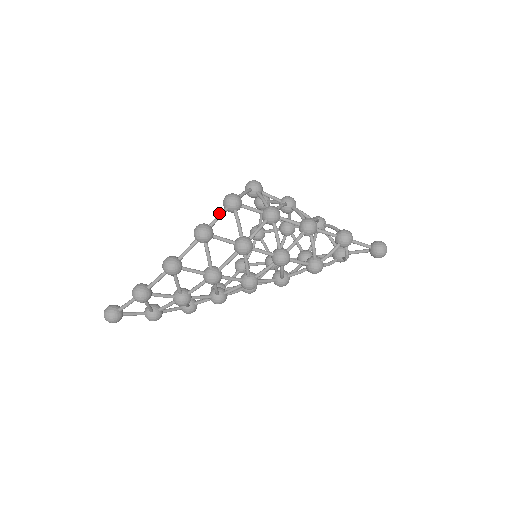
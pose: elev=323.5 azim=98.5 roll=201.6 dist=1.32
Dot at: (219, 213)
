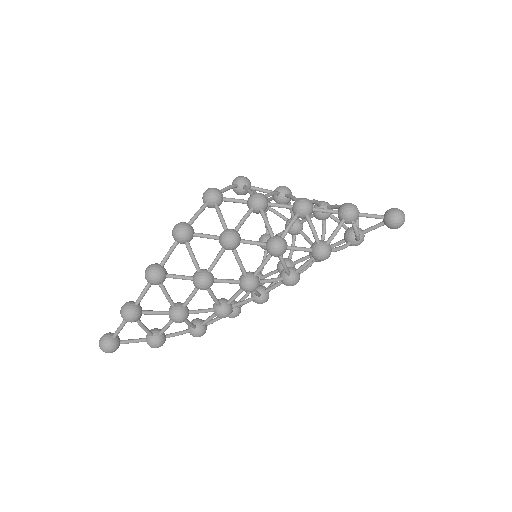
Dot at: (198, 210)
